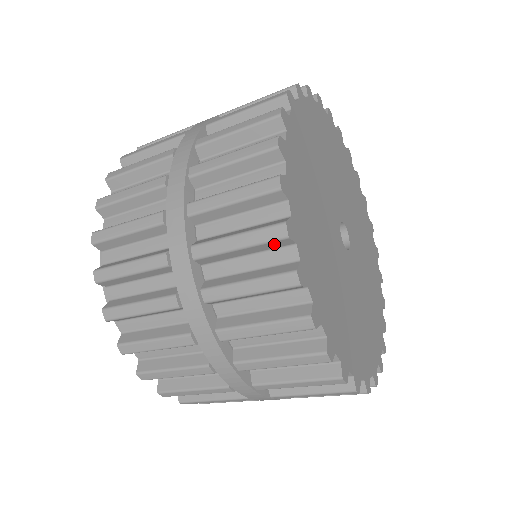
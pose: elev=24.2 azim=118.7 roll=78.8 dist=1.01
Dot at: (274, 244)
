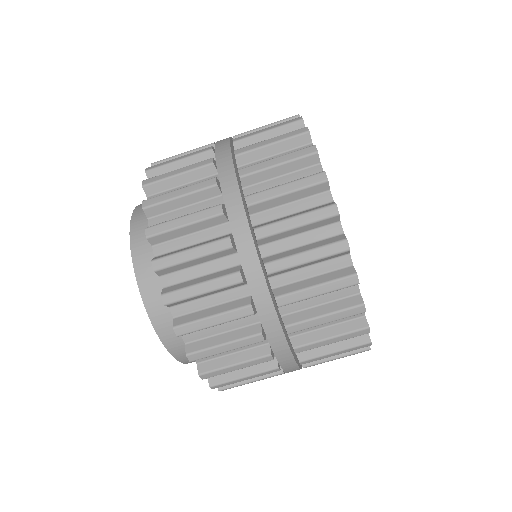
Dot at: occluded
